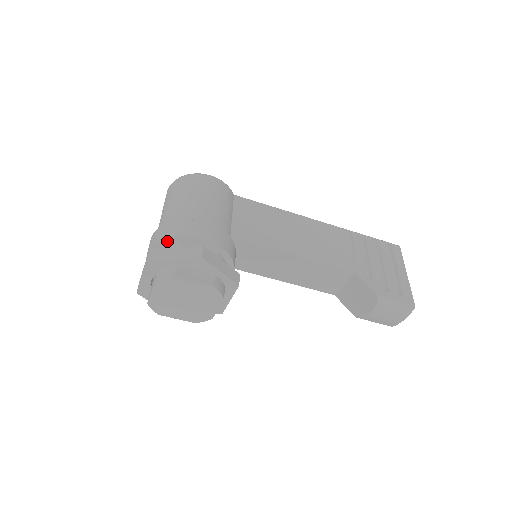
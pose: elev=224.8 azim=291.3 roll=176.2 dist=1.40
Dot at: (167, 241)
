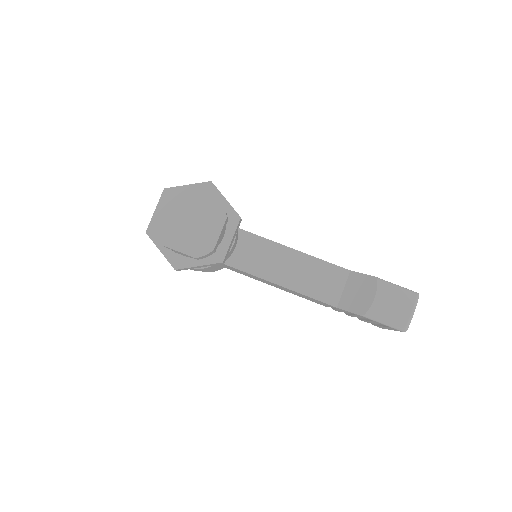
Dot at: occluded
